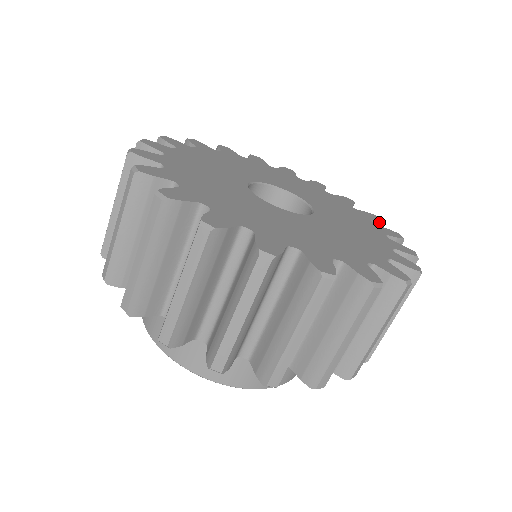
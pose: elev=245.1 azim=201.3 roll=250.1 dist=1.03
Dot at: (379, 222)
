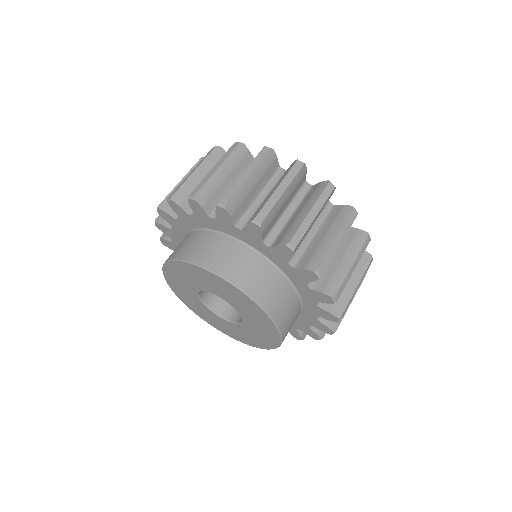
Dot at: occluded
